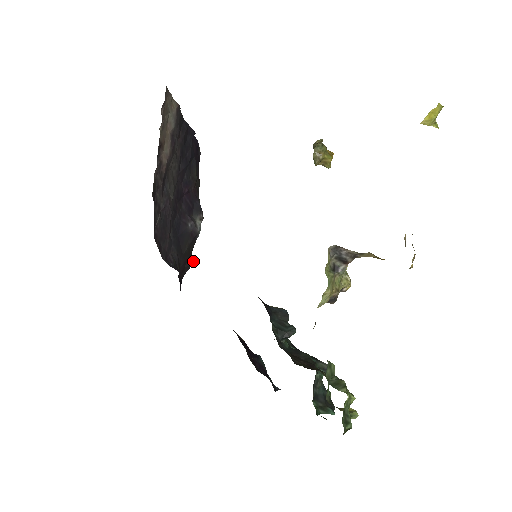
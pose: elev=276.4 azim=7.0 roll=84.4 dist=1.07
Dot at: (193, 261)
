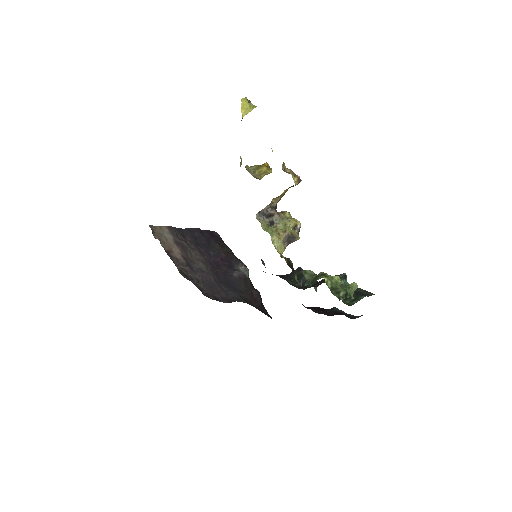
Dot at: (258, 291)
